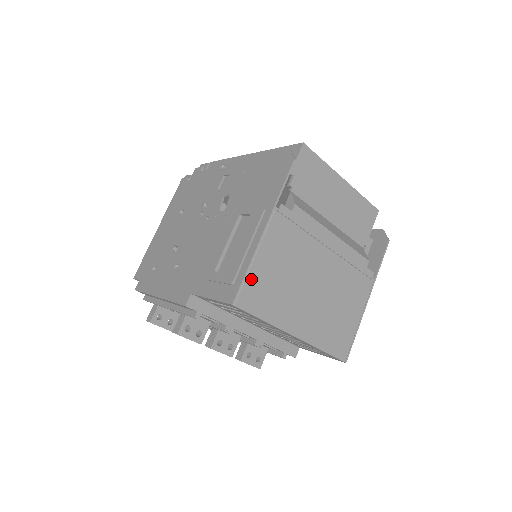
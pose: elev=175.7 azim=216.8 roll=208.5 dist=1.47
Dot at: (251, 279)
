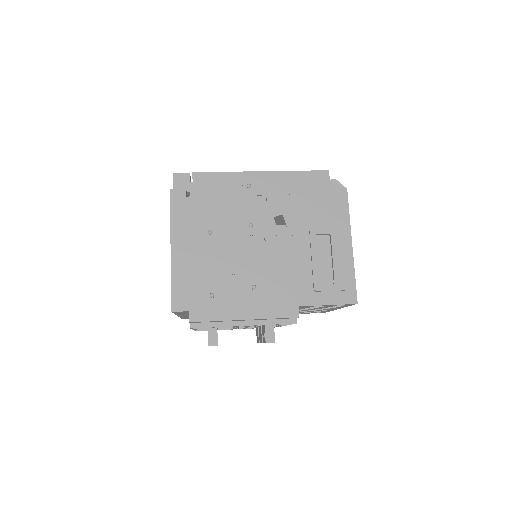
Dot at: occluded
